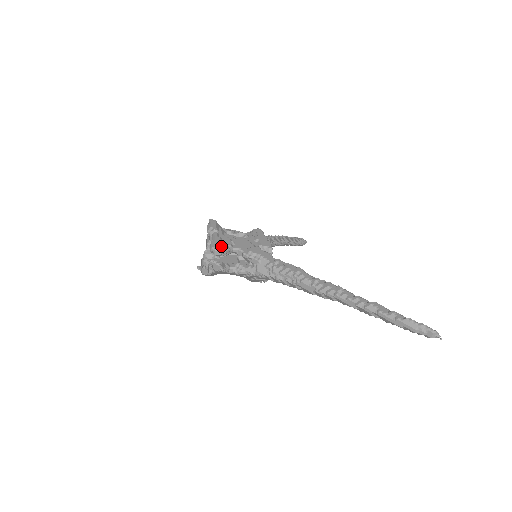
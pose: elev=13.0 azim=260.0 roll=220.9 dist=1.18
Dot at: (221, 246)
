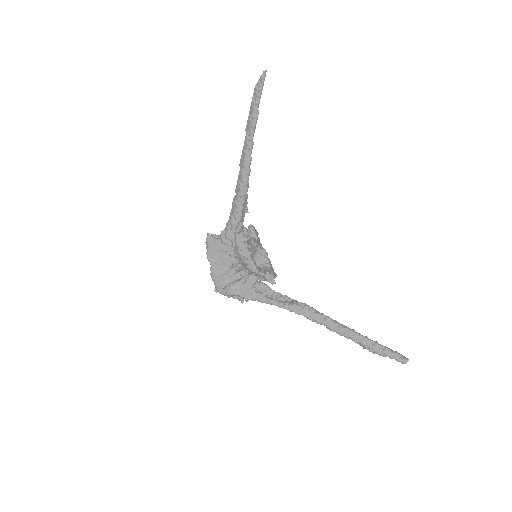
Dot at: occluded
